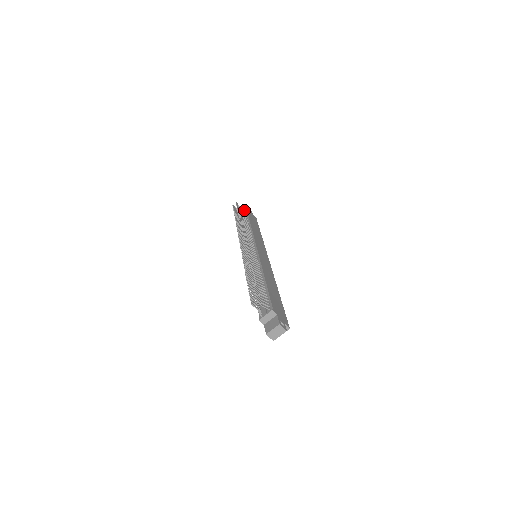
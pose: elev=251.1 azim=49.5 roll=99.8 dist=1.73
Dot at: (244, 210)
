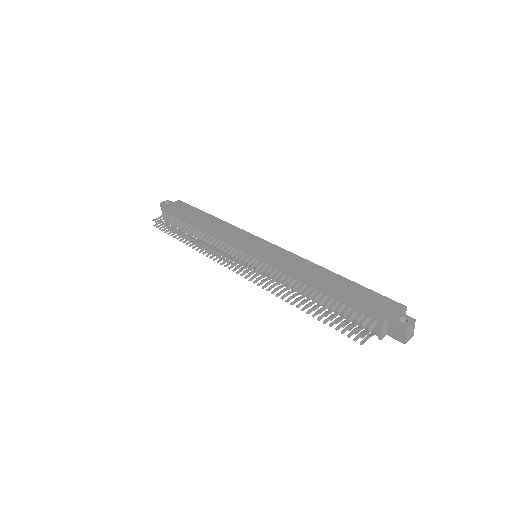
Dot at: (167, 215)
